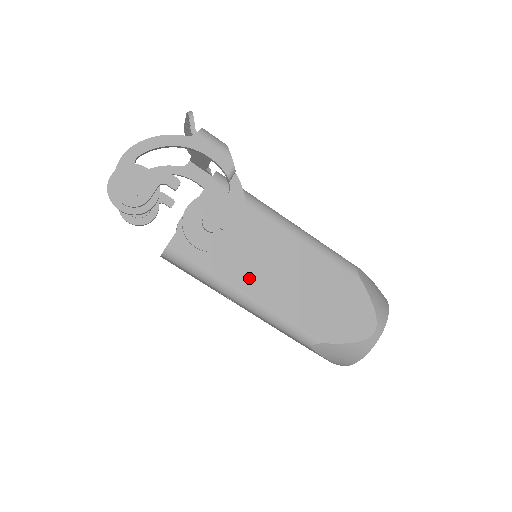
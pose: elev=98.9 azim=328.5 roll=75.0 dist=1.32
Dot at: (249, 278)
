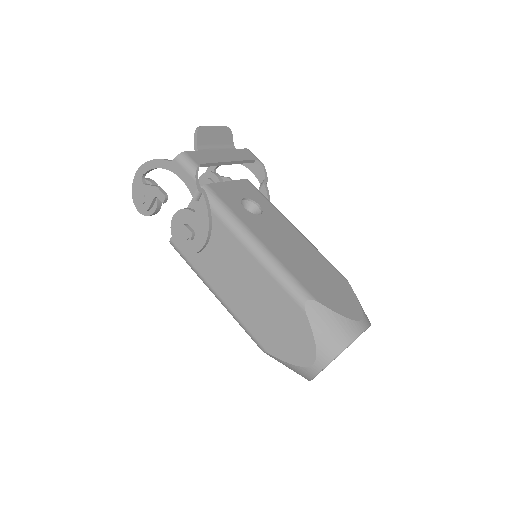
Dot at: (217, 280)
